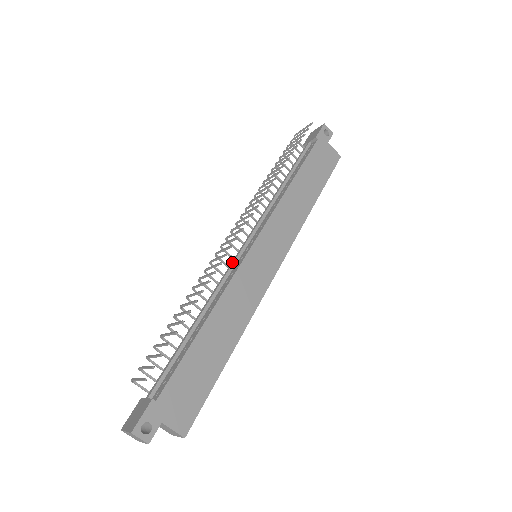
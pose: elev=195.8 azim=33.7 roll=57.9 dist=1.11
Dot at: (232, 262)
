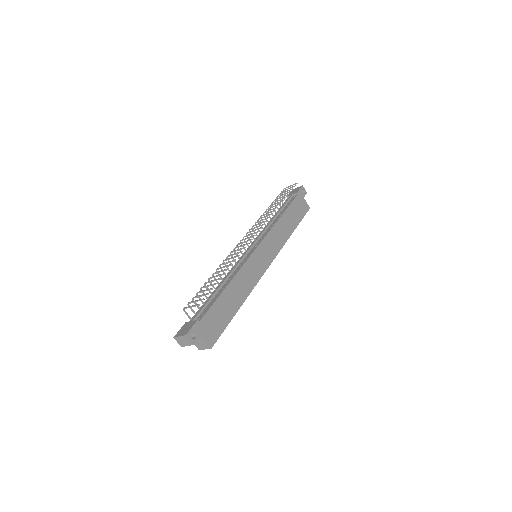
Dot at: (243, 256)
